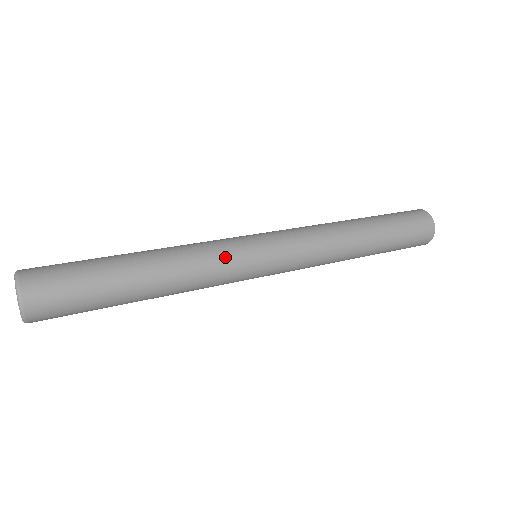
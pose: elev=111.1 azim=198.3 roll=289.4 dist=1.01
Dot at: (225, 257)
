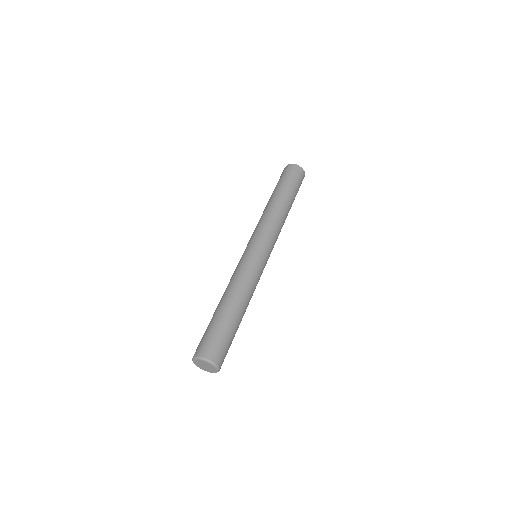
Dot at: (253, 269)
